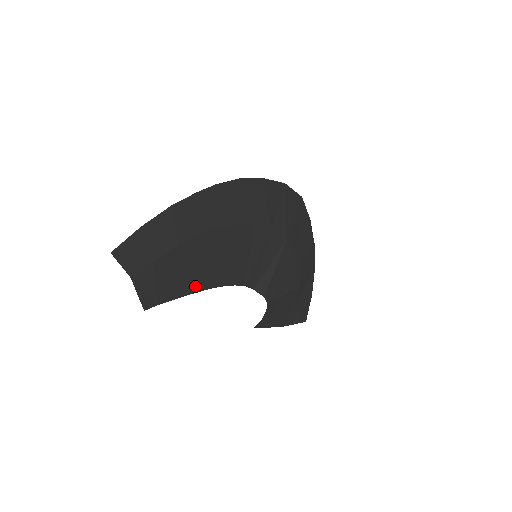
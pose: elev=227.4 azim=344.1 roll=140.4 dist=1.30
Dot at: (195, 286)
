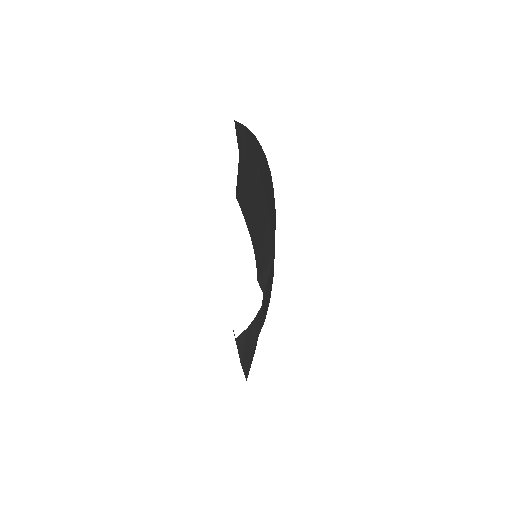
Dot at: (249, 222)
